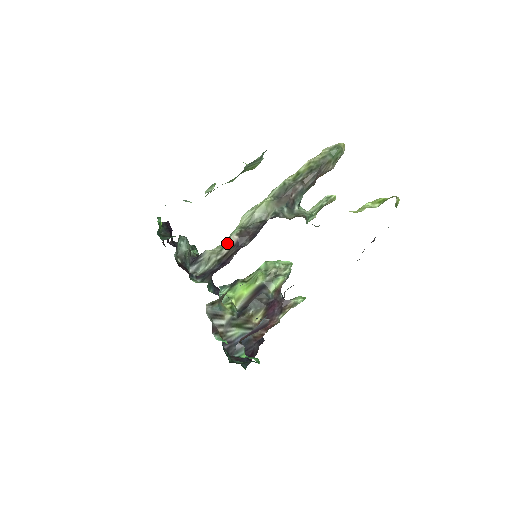
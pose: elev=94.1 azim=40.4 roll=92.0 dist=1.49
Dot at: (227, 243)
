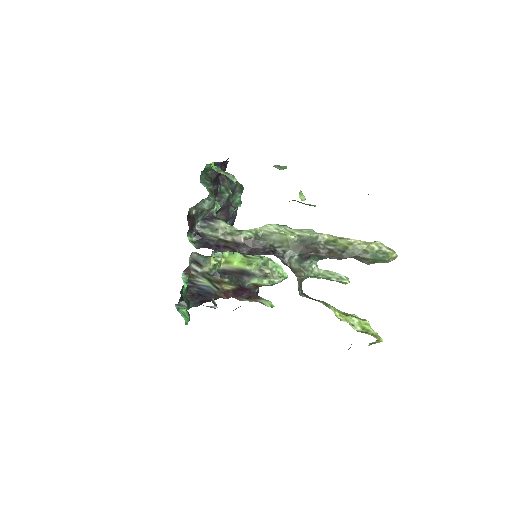
Dot at: (235, 235)
